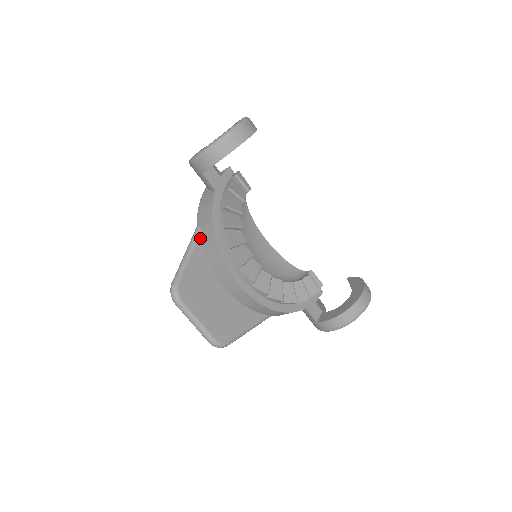
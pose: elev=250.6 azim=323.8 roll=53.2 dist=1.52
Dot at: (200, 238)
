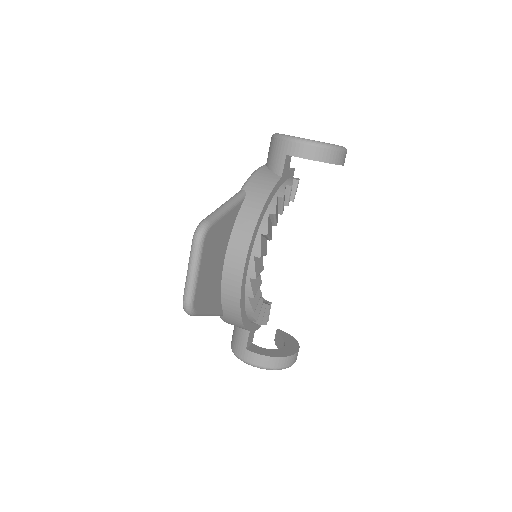
Dot at: (241, 202)
